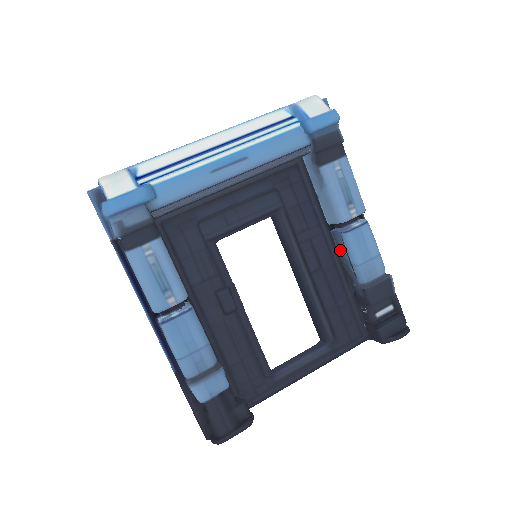
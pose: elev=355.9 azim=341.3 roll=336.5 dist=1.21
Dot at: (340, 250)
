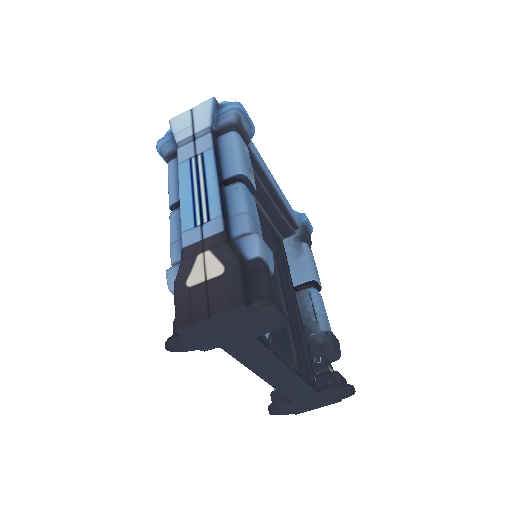
Dot at: (302, 305)
